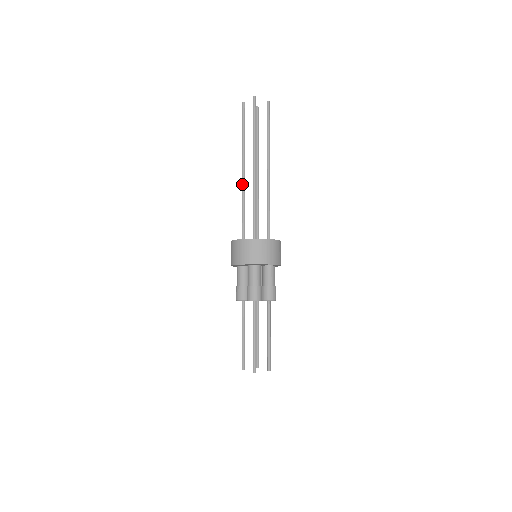
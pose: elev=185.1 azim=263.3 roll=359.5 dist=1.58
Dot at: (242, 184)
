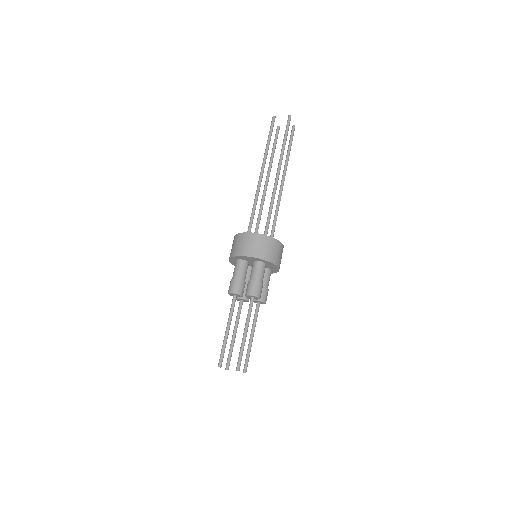
Dot at: (259, 185)
